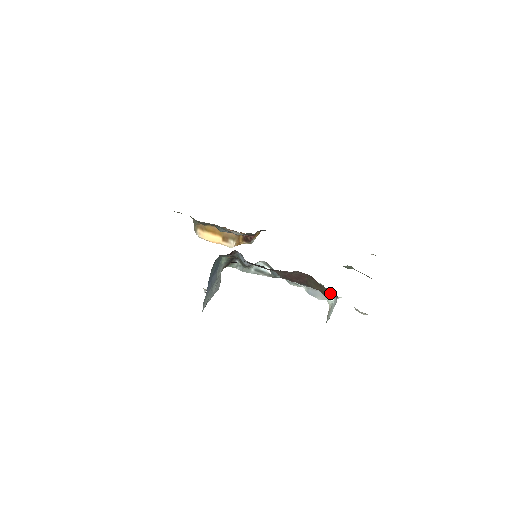
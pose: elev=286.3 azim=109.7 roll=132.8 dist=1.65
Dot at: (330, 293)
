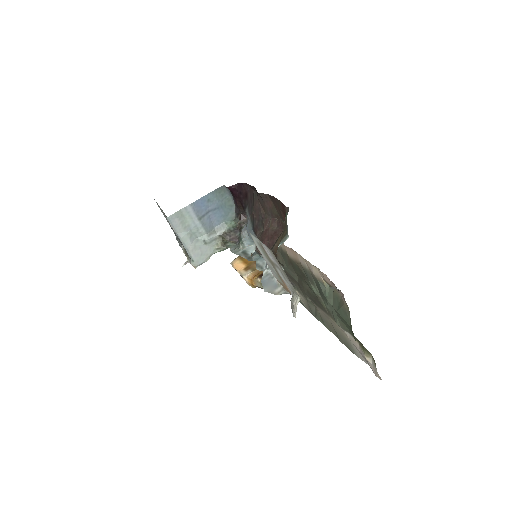
Dot at: (285, 236)
